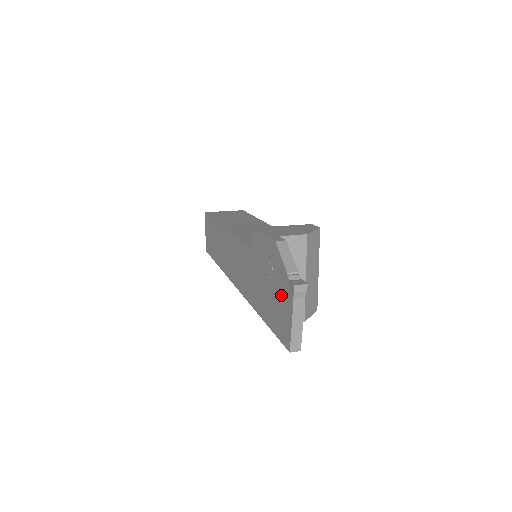
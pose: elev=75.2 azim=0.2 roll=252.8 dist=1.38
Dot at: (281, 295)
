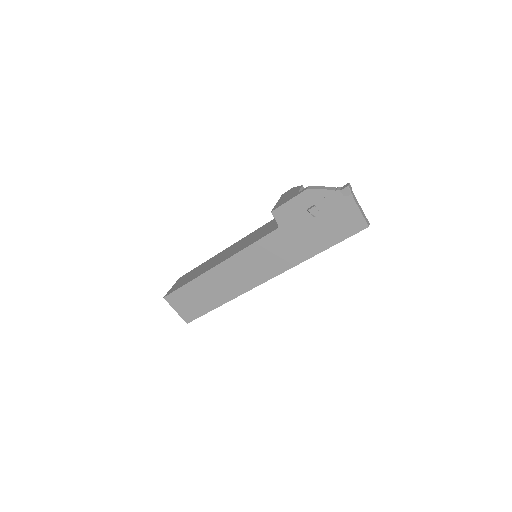
Dot at: (336, 209)
